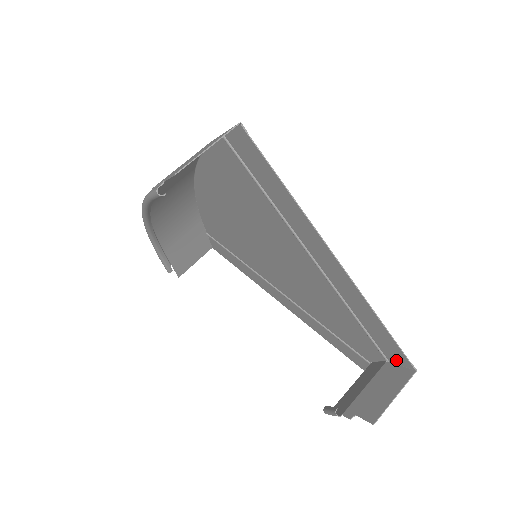
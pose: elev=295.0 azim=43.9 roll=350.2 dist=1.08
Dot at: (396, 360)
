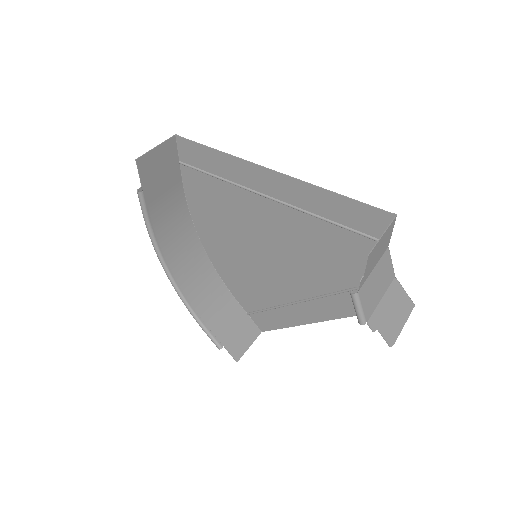
Dot at: (384, 229)
